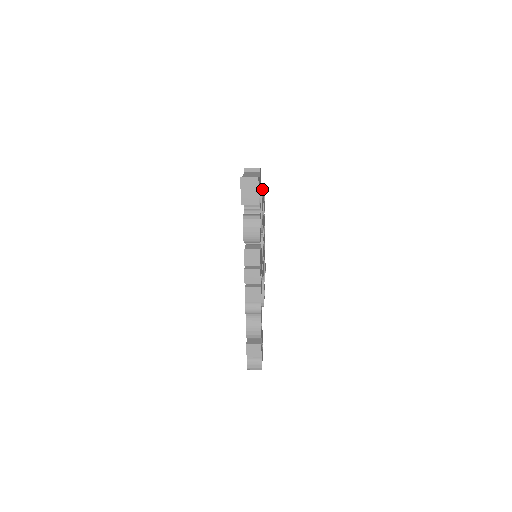
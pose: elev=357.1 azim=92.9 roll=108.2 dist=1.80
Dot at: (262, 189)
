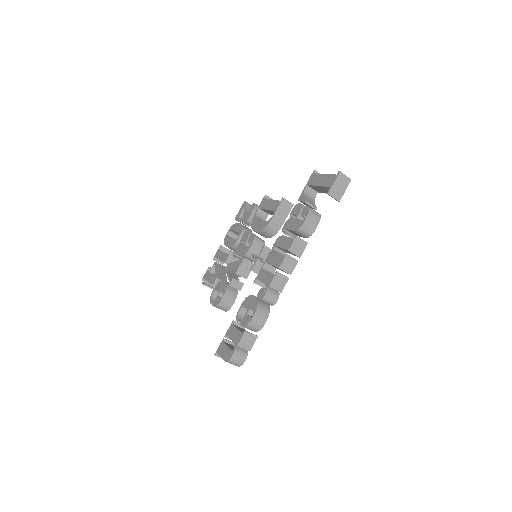
Dot at: occluded
